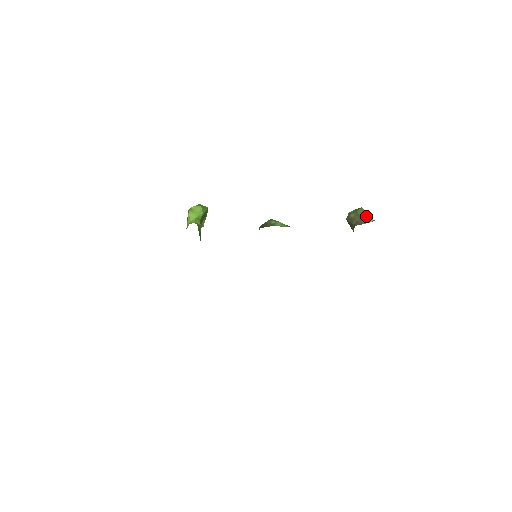
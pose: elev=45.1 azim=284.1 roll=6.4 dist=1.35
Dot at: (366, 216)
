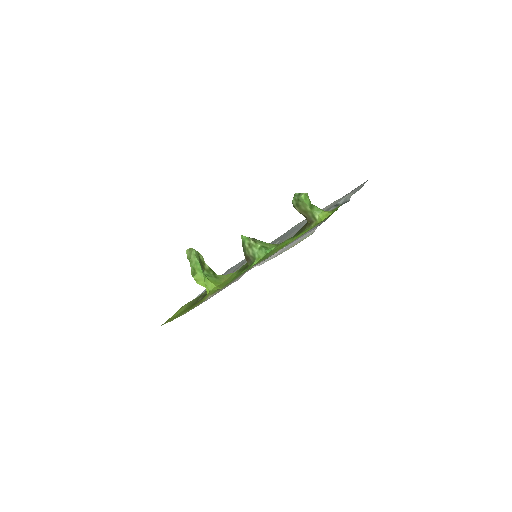
Dot at: (310, 211)
